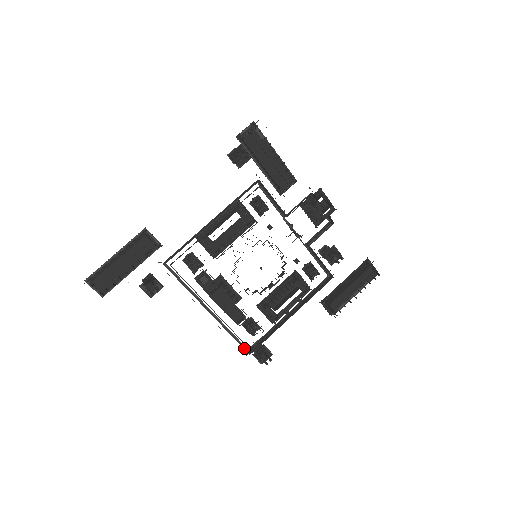
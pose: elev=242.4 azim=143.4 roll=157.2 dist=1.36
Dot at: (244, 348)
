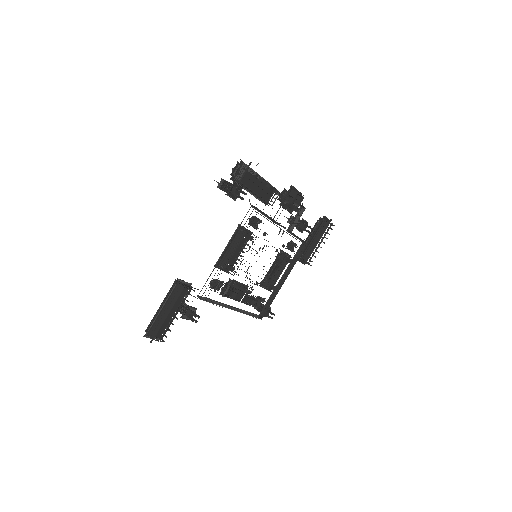
Dot at: (258, 318)
